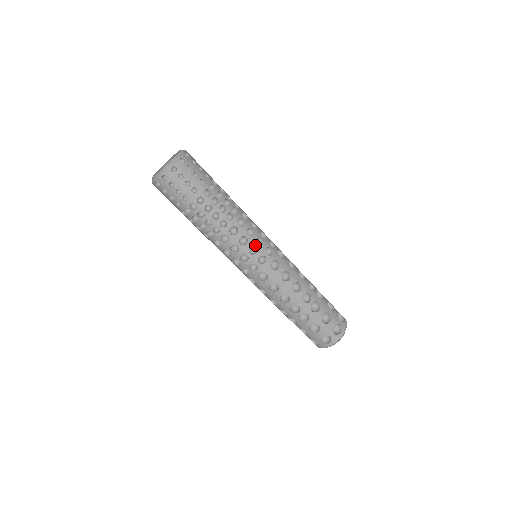
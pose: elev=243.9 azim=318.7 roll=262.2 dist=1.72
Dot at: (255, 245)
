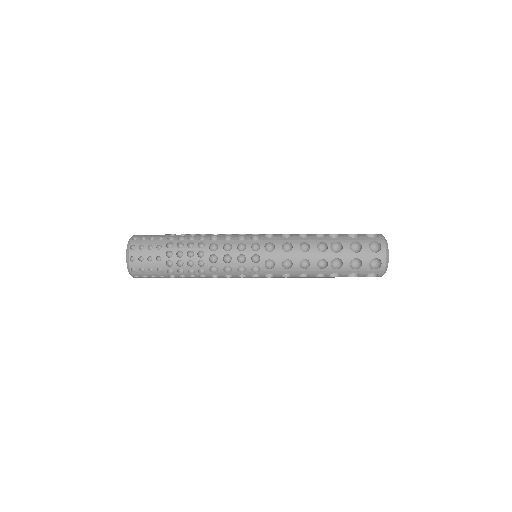
Dot at: (239, 265)
